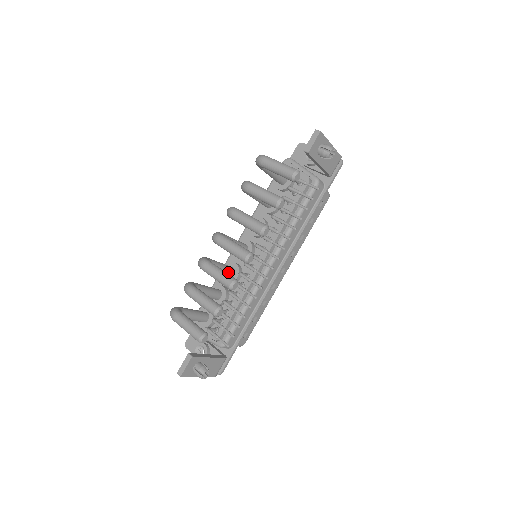
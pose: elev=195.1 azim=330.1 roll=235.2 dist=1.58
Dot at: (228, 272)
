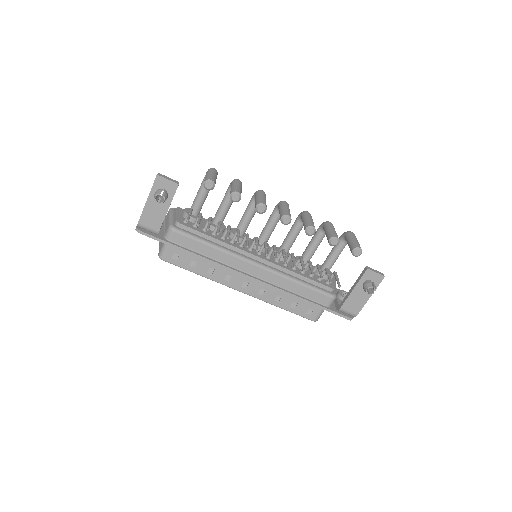
Dot at: (243, 227)
